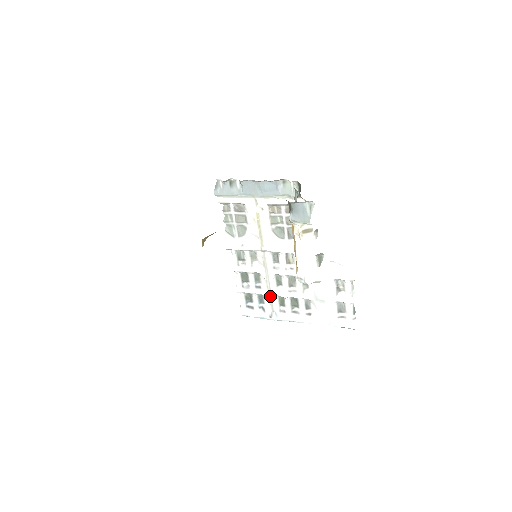
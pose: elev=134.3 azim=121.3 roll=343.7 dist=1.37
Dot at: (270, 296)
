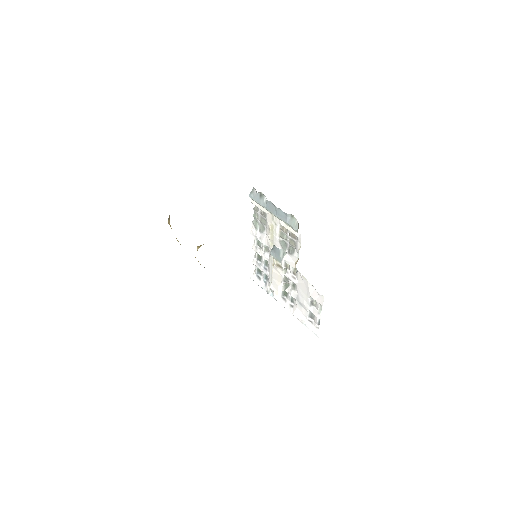
Dot at: (271, 279)
